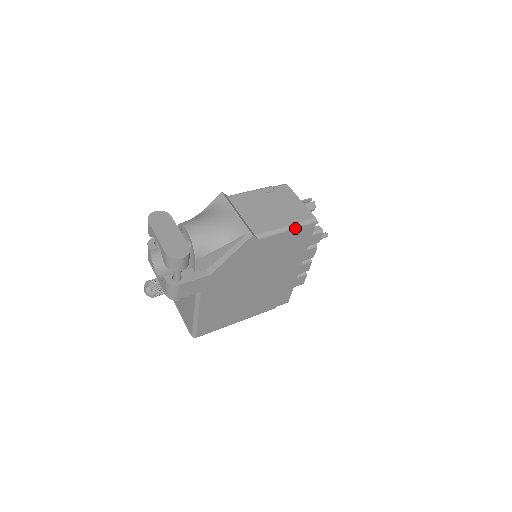
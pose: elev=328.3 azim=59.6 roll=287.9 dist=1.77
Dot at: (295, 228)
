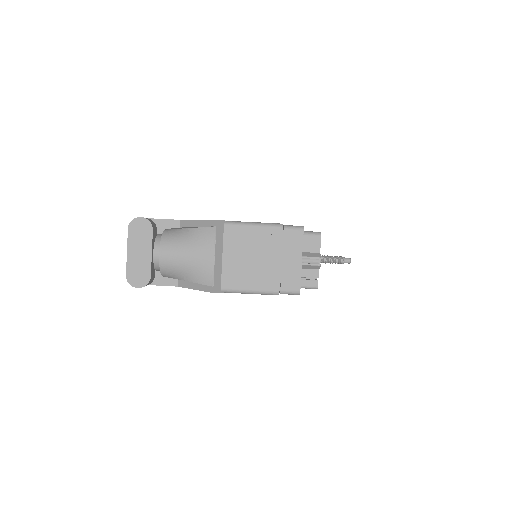
Dot at: (270, 294)
